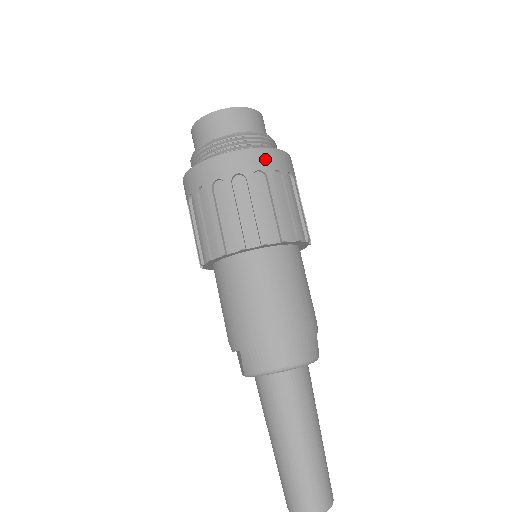
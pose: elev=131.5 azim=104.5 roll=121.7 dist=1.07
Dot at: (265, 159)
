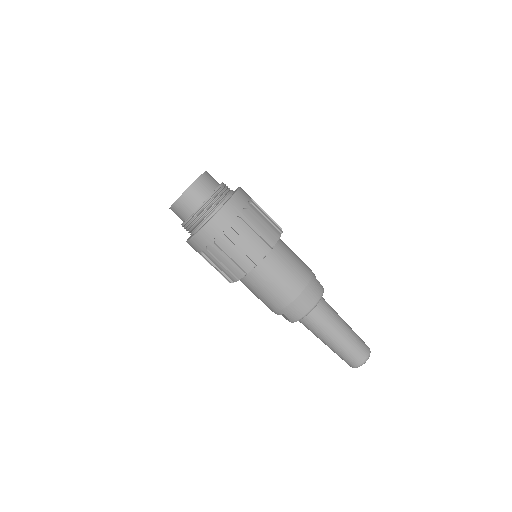
Dot at: (233, 208)
